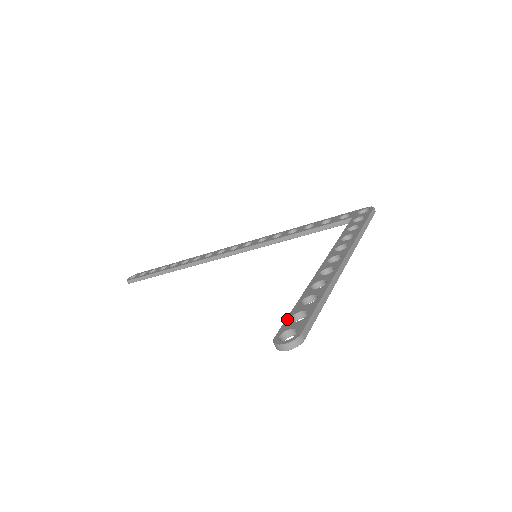
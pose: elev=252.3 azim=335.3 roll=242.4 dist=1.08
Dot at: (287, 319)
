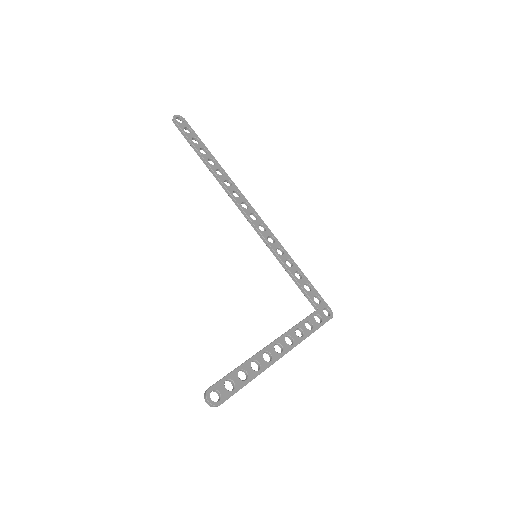
Dot at: (224, 379)
